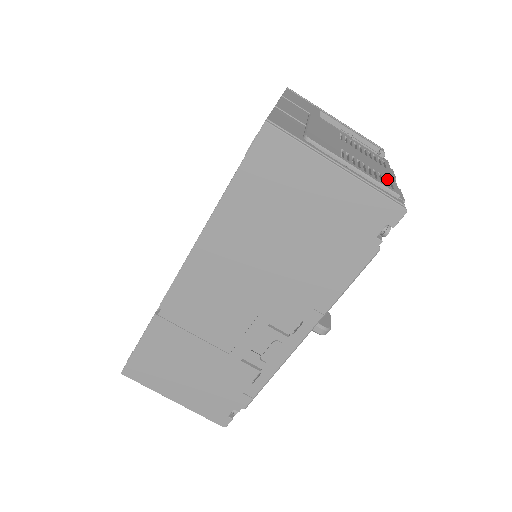
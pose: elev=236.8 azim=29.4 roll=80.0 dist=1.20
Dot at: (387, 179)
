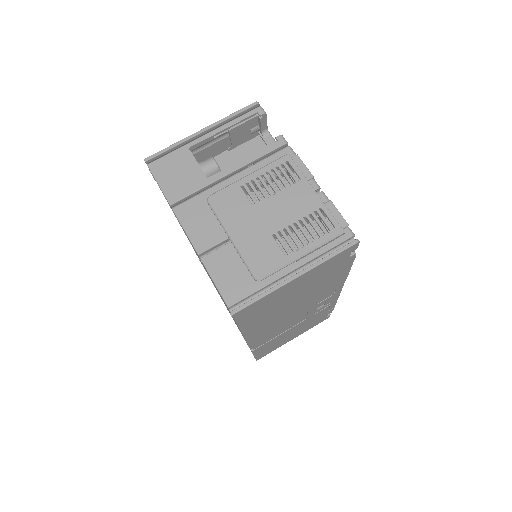
Dot at: (319, 214)
